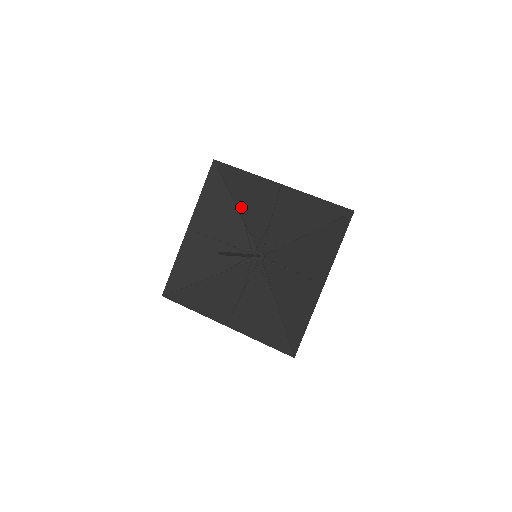
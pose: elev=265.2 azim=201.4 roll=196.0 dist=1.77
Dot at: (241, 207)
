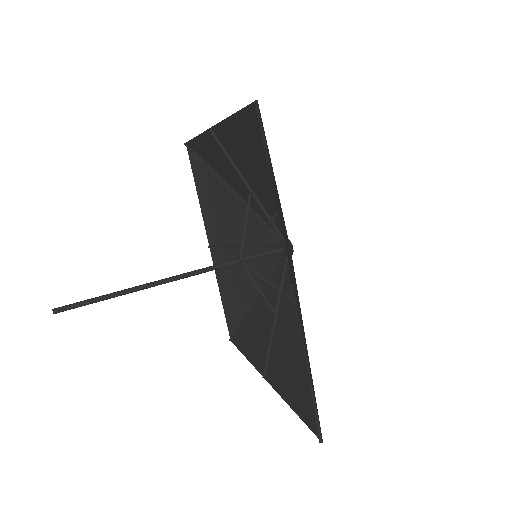
Dot at: (232, 186)
